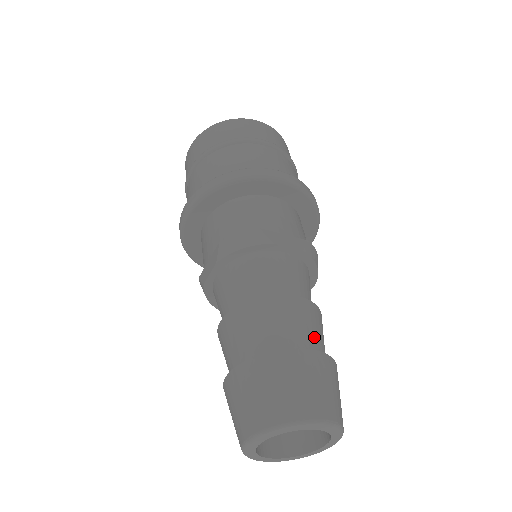
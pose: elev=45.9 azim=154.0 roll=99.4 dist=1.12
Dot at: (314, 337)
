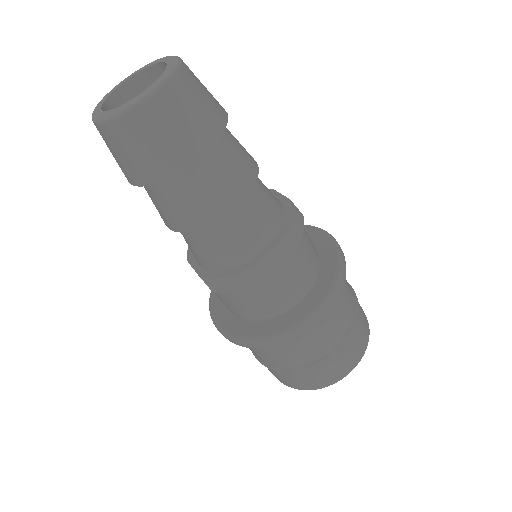
Dot at: (232, 136)
